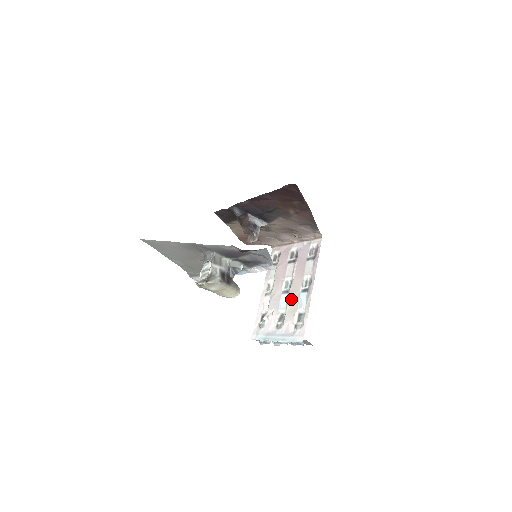
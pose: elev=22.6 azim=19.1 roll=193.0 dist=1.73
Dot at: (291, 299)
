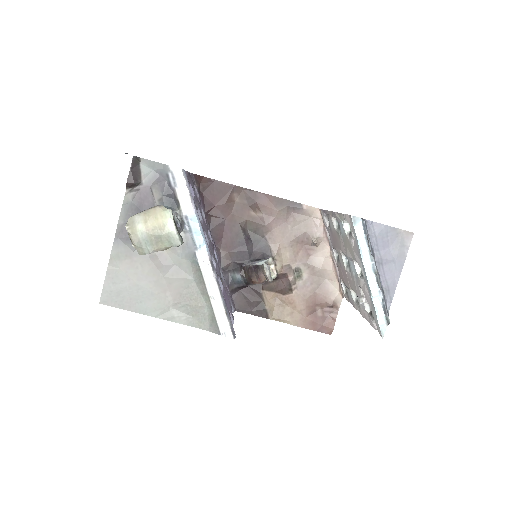
Dot at: (346, 251)
